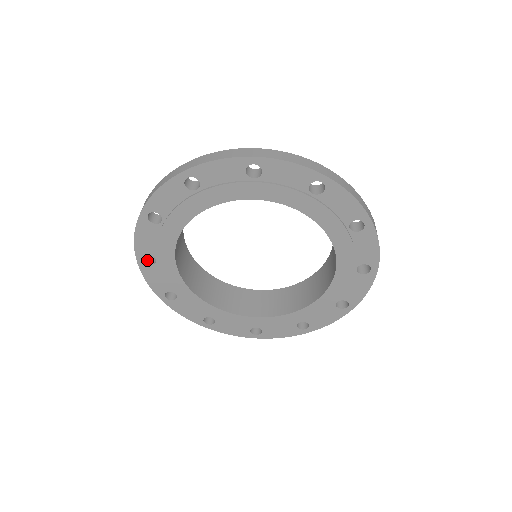
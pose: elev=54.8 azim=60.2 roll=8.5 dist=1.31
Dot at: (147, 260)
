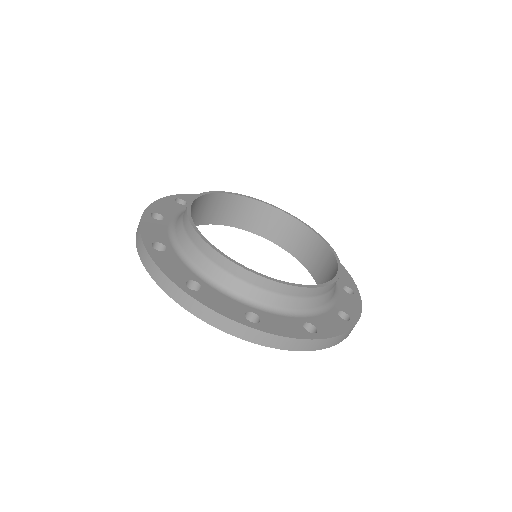
Dot at: occluded
